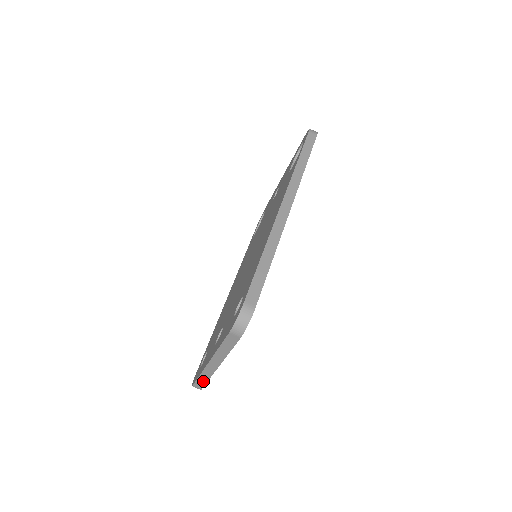
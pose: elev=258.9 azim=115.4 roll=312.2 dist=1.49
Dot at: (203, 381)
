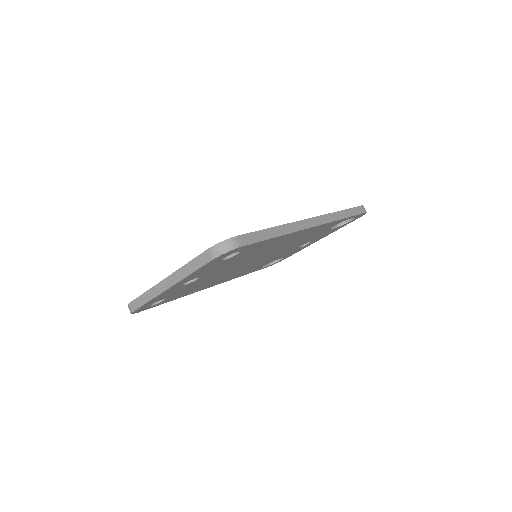
Dot at: (142, 301)
